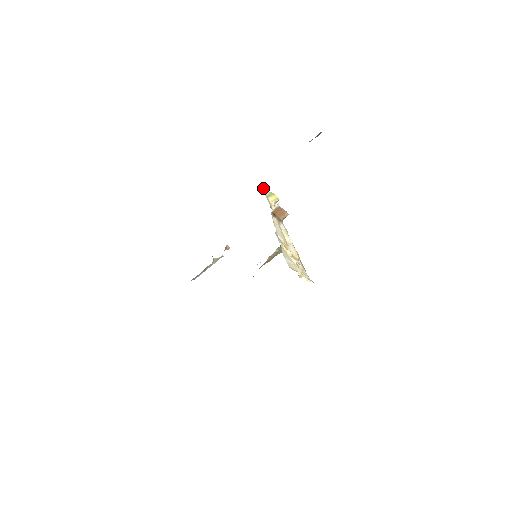
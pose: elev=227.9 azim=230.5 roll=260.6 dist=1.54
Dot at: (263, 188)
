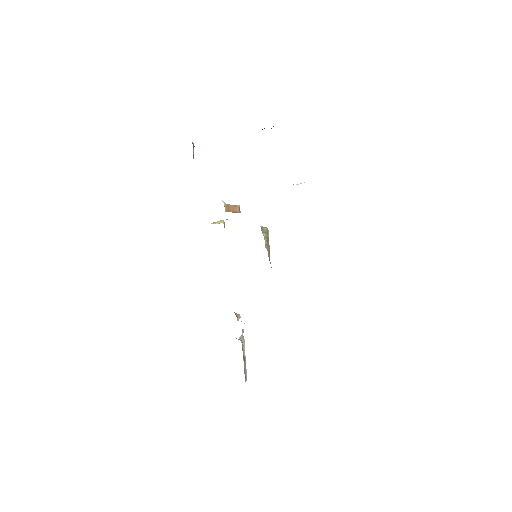
Dot at: occluded
